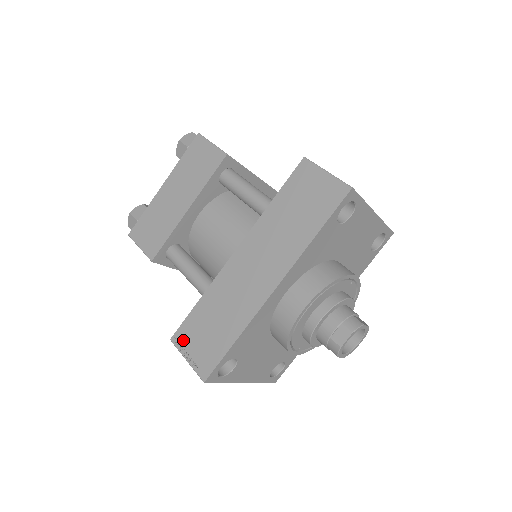
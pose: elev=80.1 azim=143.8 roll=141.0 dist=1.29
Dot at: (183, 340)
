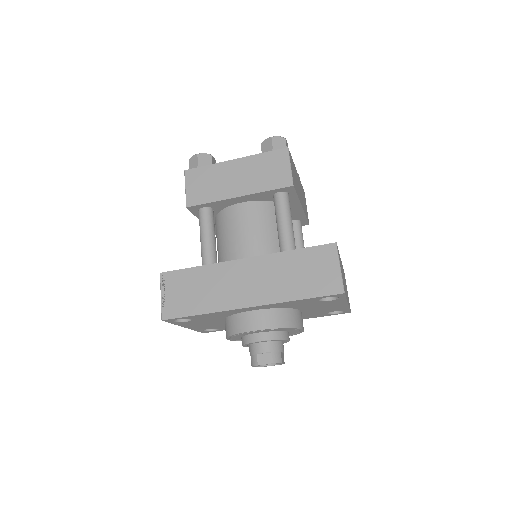
Dot at: (168, 282)
